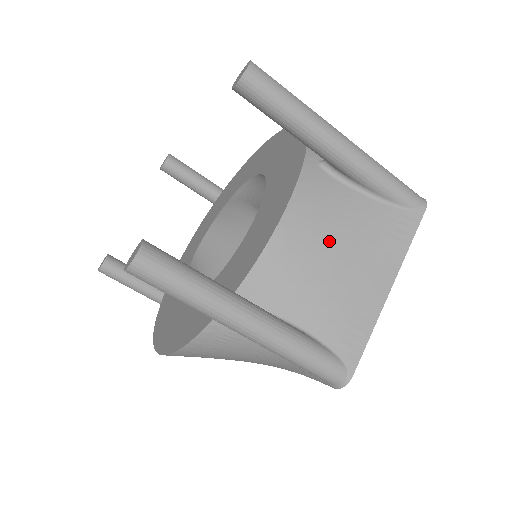
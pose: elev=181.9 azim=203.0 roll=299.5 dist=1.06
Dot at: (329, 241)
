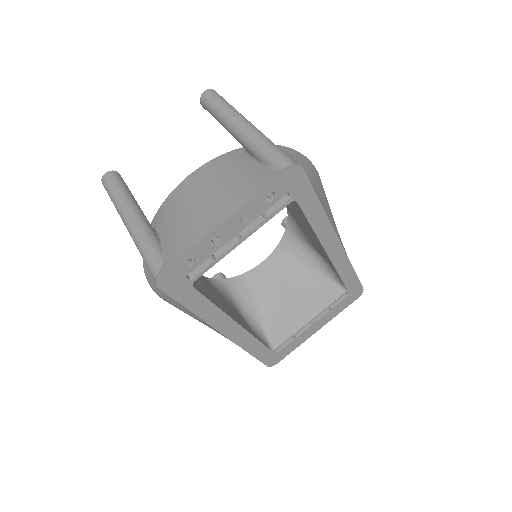
Dot at: (207, 187)
